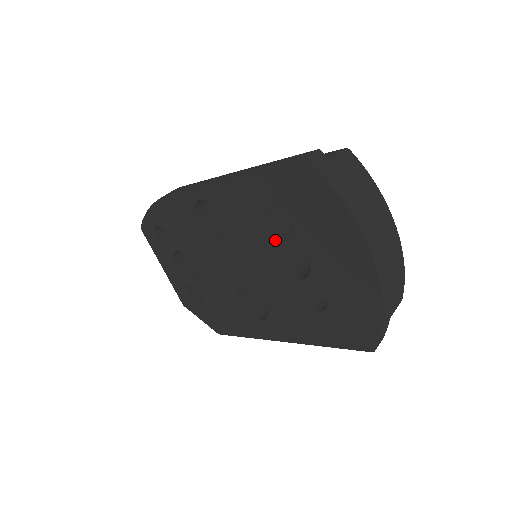
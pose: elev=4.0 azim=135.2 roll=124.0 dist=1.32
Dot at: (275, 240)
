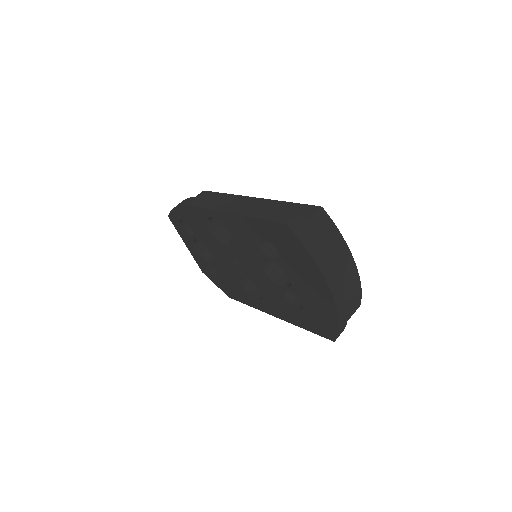
Dot at: (267, 259)
